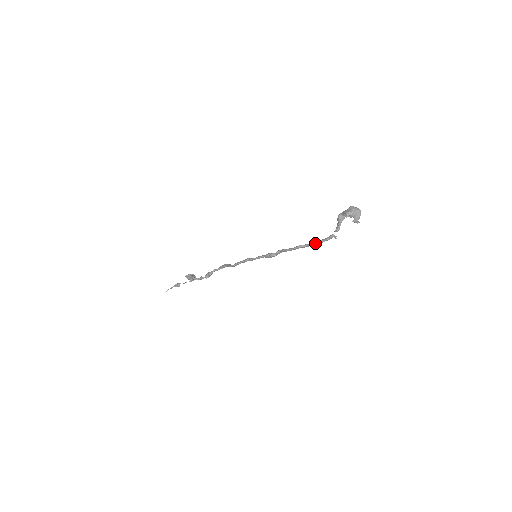
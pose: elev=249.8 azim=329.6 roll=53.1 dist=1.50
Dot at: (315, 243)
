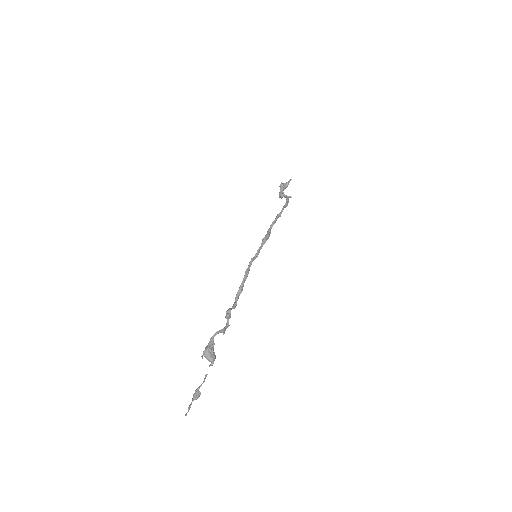
Dot at: (283, 206)
